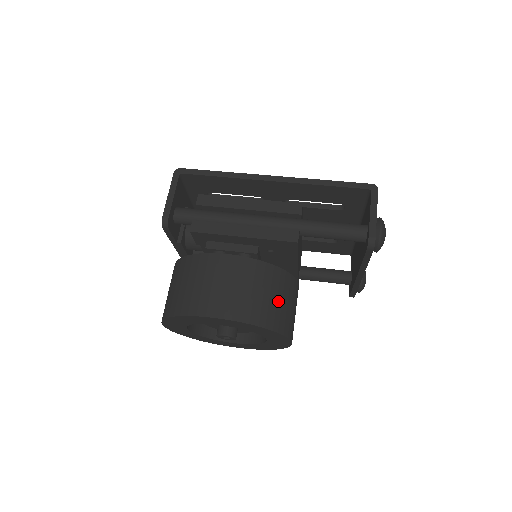
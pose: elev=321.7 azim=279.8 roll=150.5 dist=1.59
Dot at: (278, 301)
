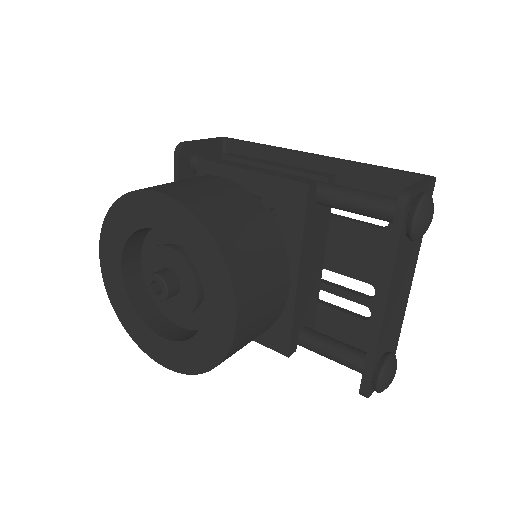
Dot at: (248, 236)
